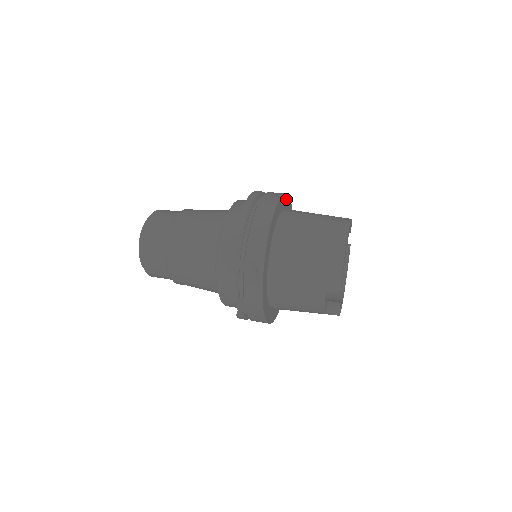
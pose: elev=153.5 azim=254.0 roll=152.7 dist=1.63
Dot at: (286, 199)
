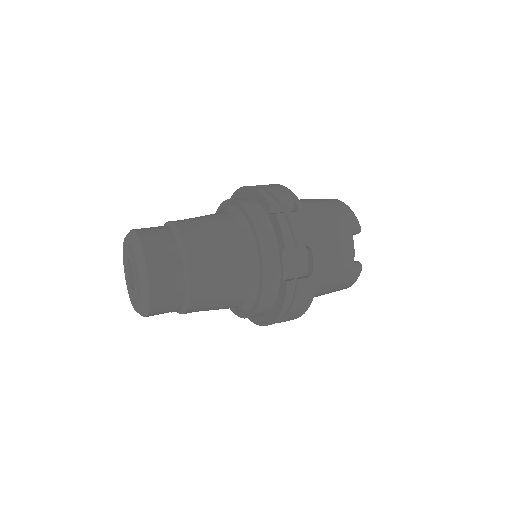
Dot at: occluded
